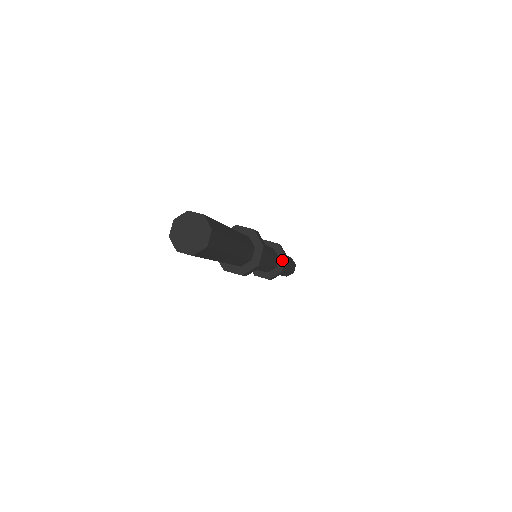
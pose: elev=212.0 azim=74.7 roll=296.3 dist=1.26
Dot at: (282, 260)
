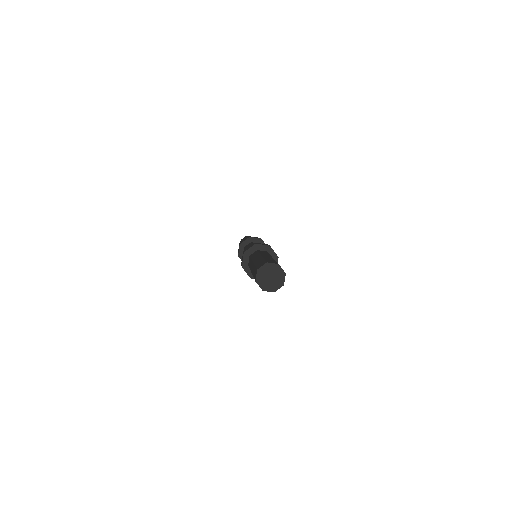
Dot at: occluded
